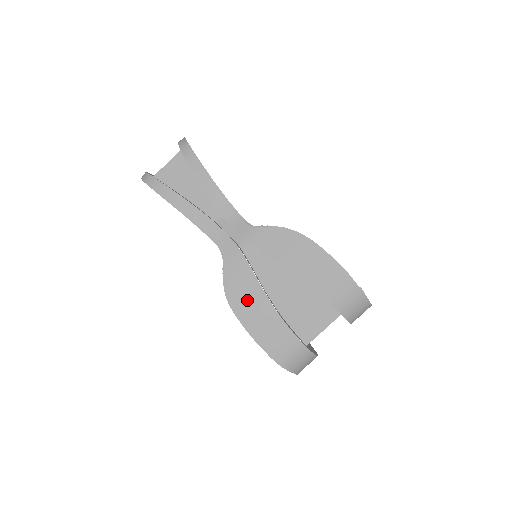
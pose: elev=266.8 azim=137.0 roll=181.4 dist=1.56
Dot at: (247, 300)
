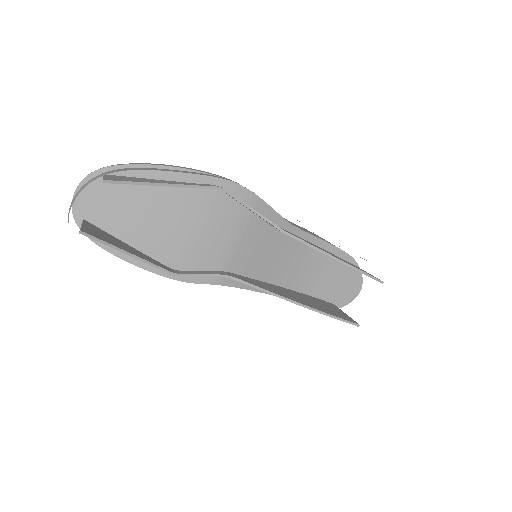
Dot at: occluded
